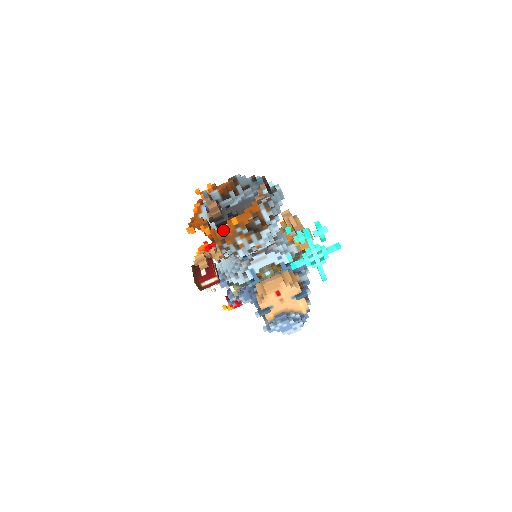
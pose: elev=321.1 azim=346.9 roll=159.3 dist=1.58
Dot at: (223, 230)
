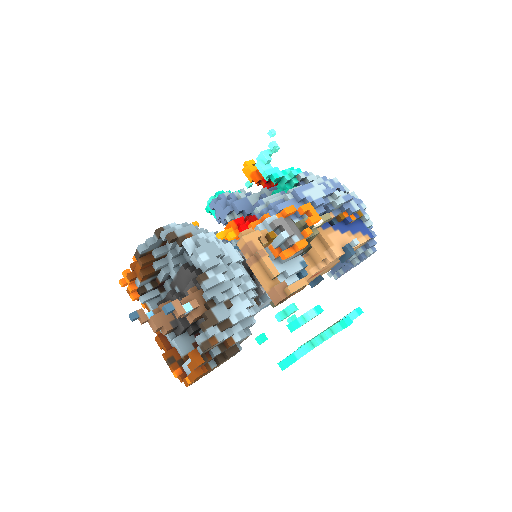
Dot at: (190, 384)
